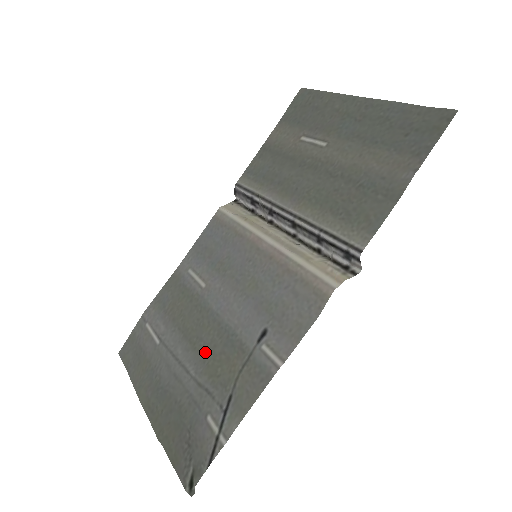
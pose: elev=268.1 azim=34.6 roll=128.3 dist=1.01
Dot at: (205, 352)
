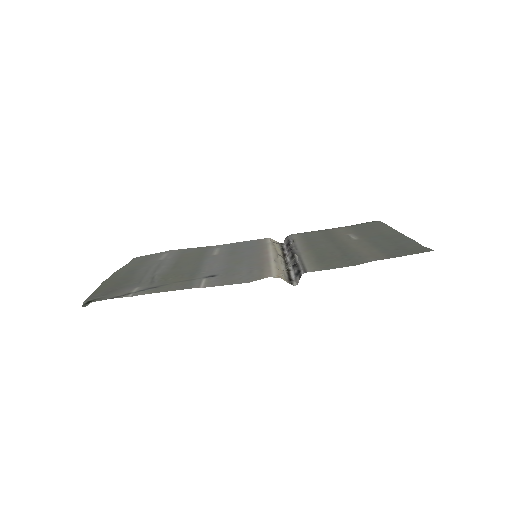
Dot at: (175, 271)
